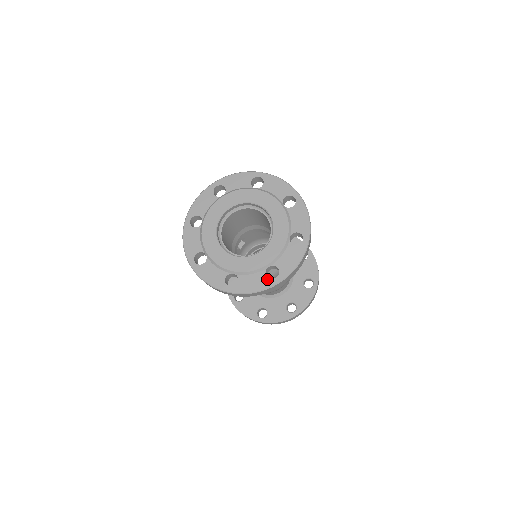
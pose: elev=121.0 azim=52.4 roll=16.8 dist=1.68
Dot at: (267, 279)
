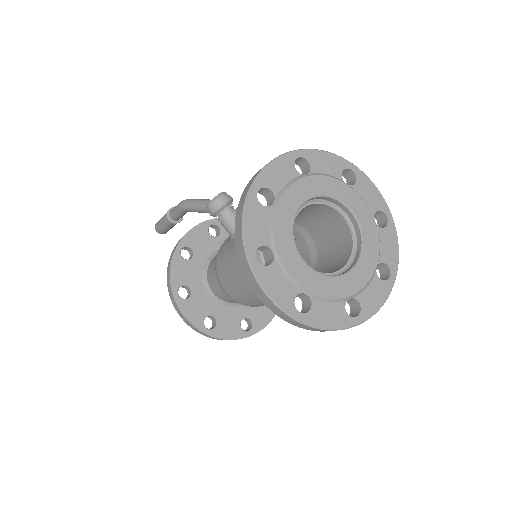
Dot at: (346, 315)
